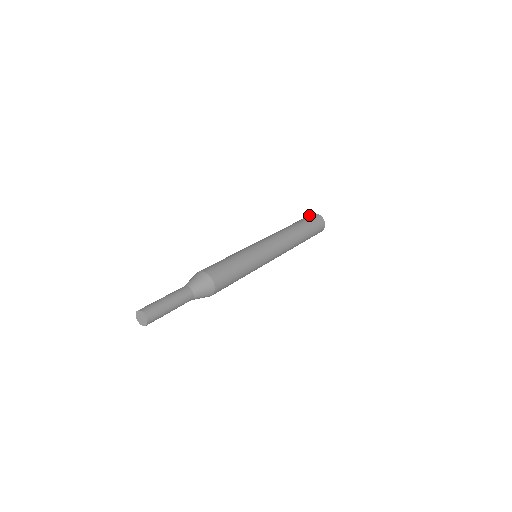
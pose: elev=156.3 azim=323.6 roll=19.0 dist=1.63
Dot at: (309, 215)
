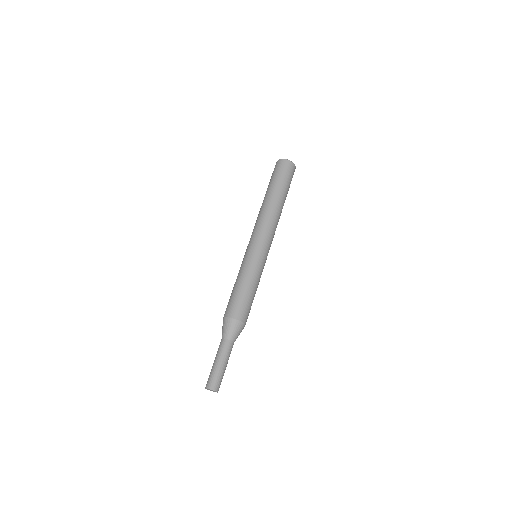
Dot at: occluded
